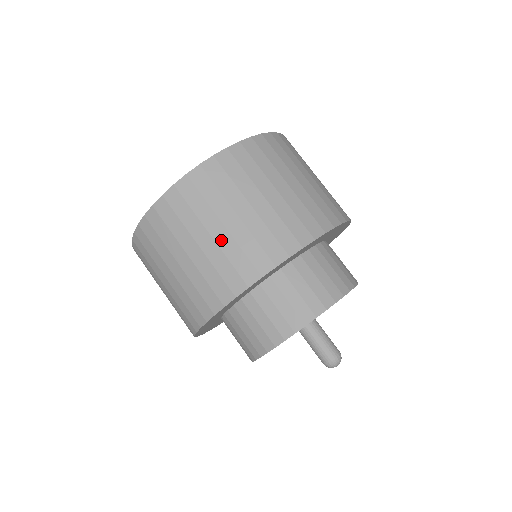
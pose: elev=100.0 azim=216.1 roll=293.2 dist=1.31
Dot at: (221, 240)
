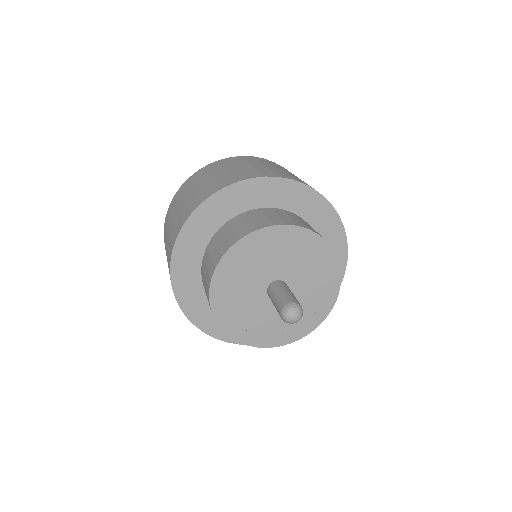
Dot at: (175, 219)
